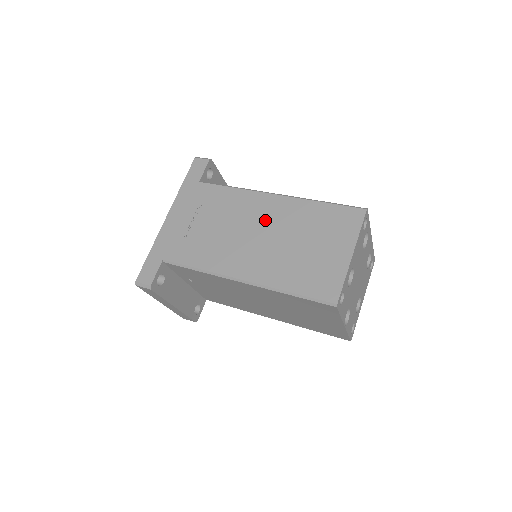
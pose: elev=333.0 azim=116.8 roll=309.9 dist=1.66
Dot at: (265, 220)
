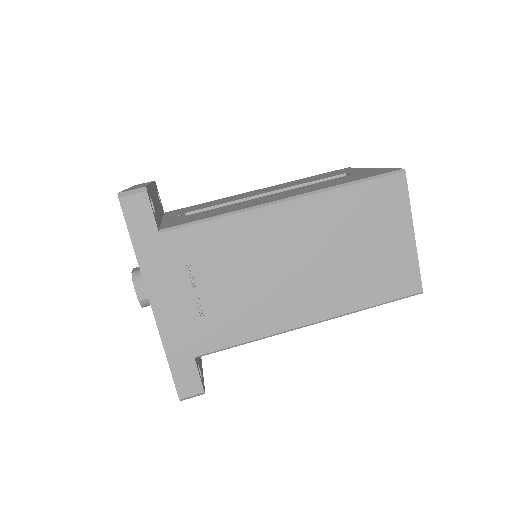
Dot at: (294, 242)
